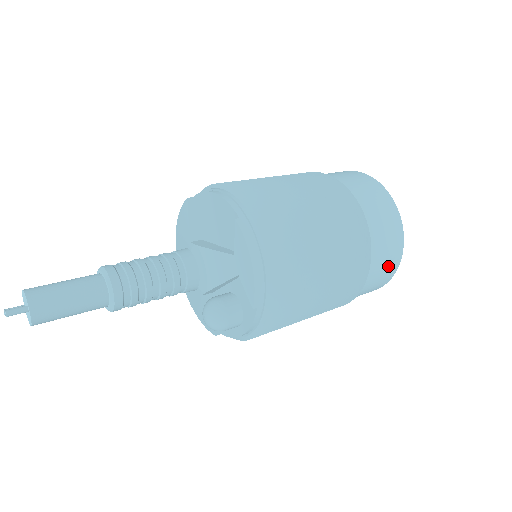
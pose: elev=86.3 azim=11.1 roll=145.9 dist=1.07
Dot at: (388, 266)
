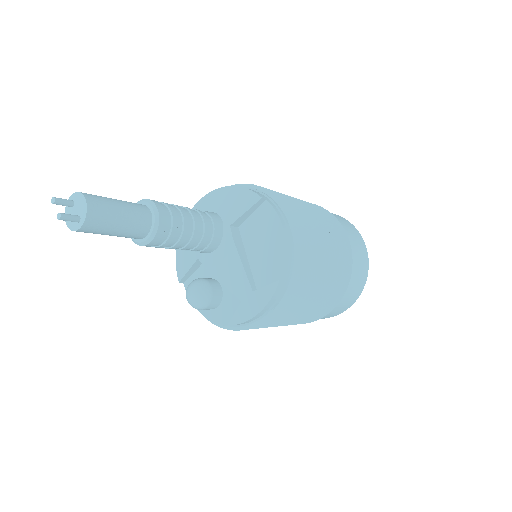
Dot at: occluded
